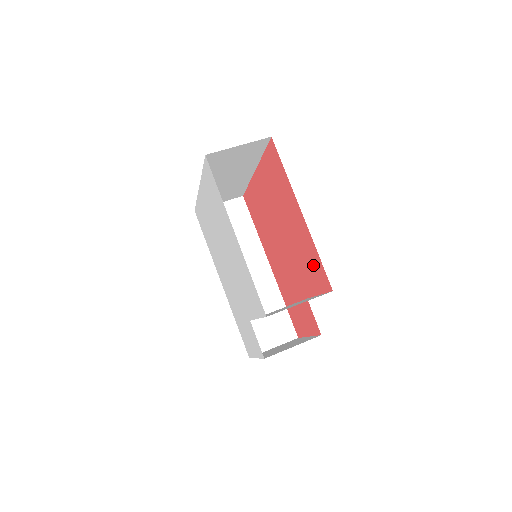
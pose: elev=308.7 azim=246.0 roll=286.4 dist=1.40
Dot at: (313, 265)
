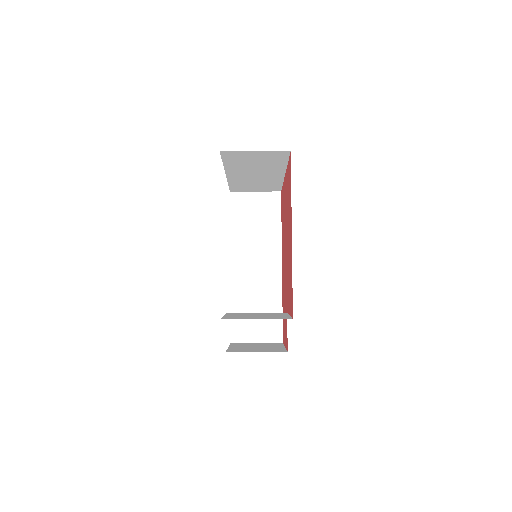
Dot at: (290, 286)
